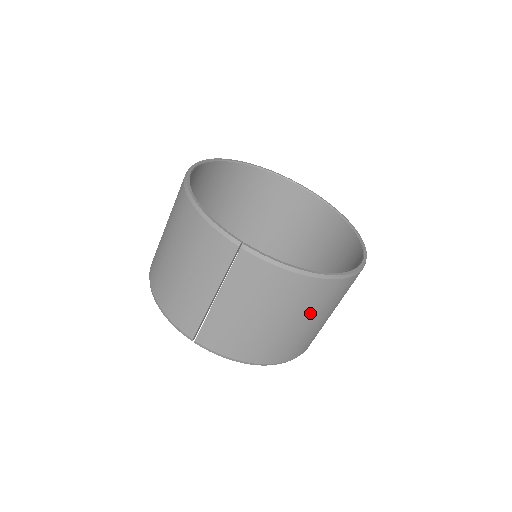
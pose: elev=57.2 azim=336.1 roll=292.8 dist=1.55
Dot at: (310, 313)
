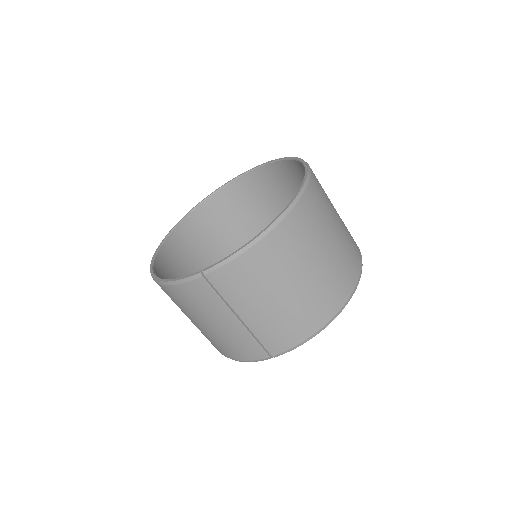
Dot at: (308, 252)
